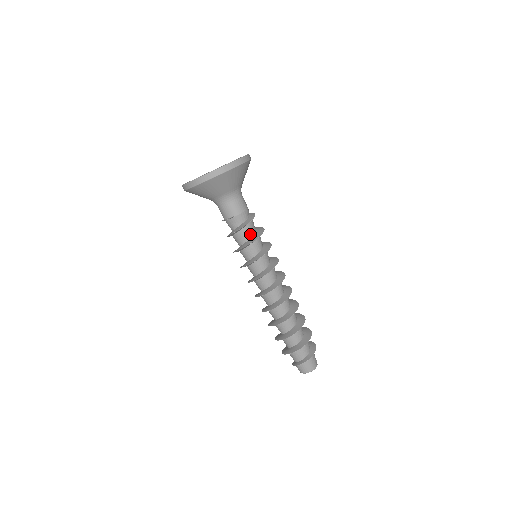
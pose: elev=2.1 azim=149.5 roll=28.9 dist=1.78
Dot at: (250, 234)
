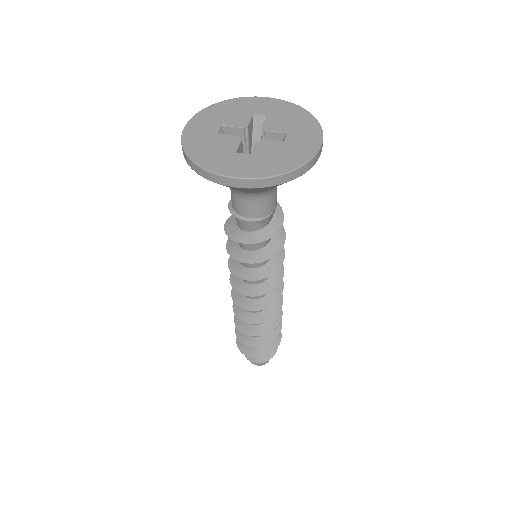
Dot at: occluded
